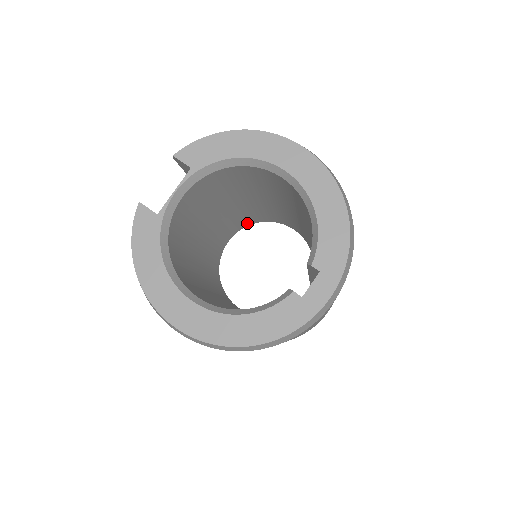
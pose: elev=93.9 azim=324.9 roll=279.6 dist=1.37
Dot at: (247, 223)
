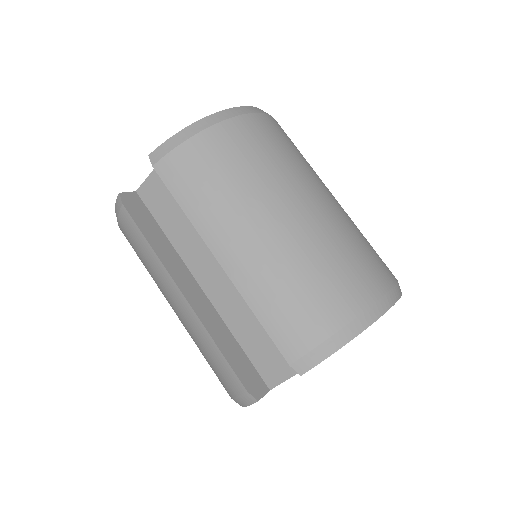
Dot at: occluded
